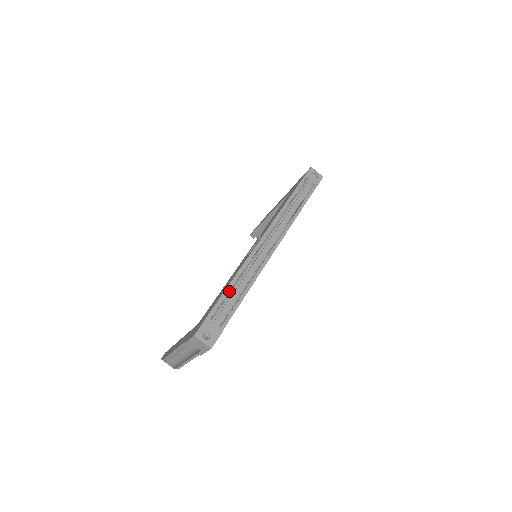
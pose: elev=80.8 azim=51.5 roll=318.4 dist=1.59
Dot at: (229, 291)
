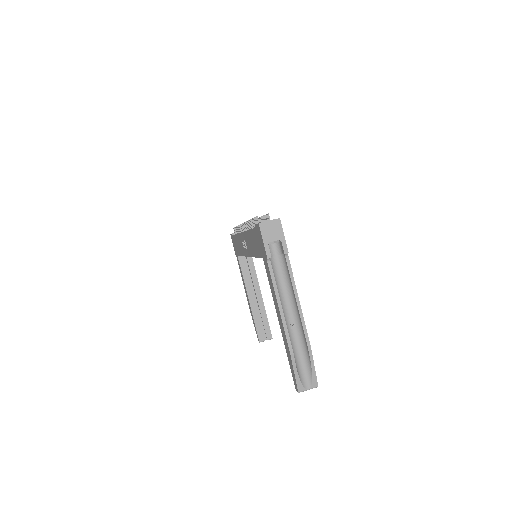
Dot at: (253, 225)
